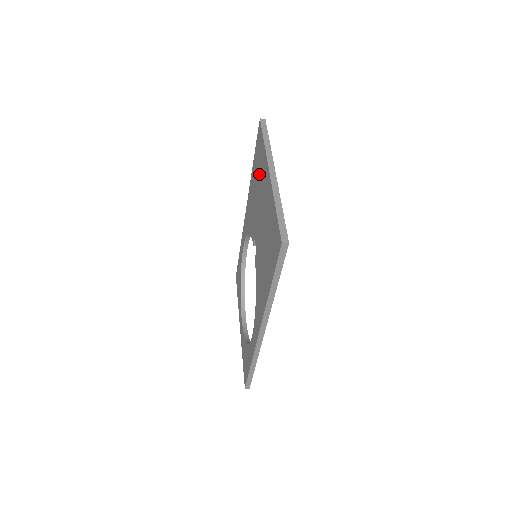
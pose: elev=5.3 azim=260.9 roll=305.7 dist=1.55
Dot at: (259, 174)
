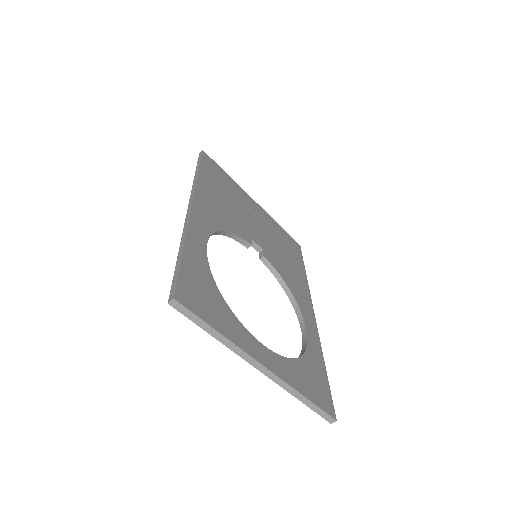
Dot at: occluded
